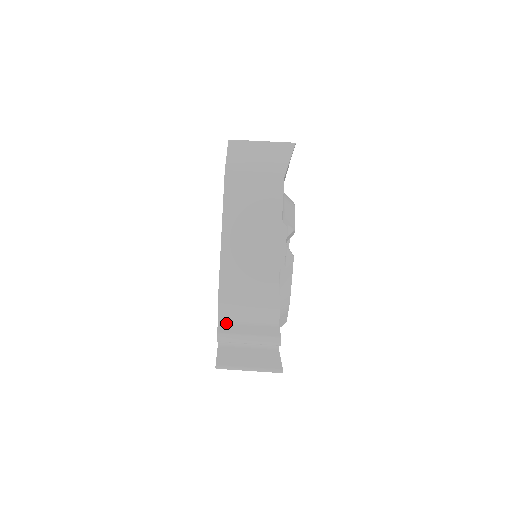
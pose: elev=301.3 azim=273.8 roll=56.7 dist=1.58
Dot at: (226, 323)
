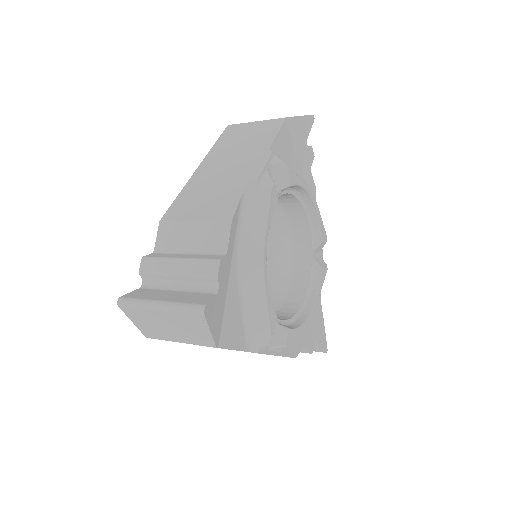
Dot at: (161, 253)
